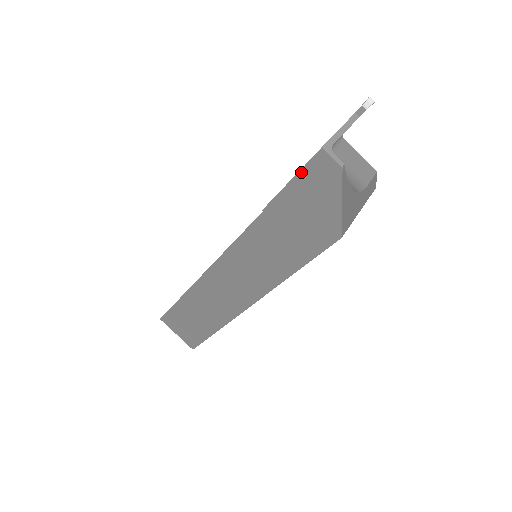
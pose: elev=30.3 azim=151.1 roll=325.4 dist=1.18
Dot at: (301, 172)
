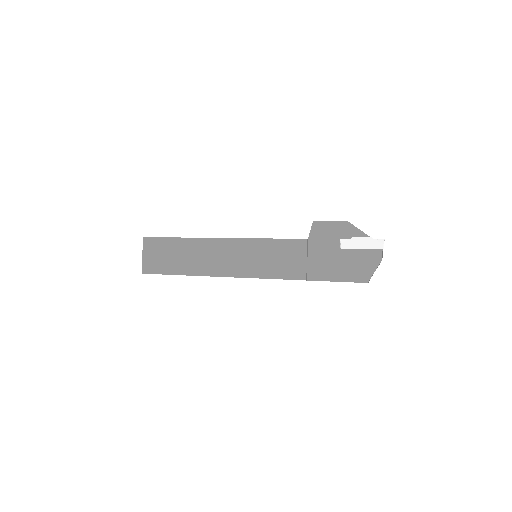
Dot at: occluded
